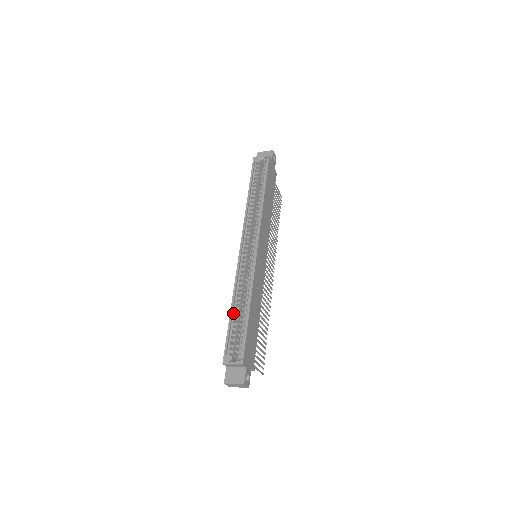
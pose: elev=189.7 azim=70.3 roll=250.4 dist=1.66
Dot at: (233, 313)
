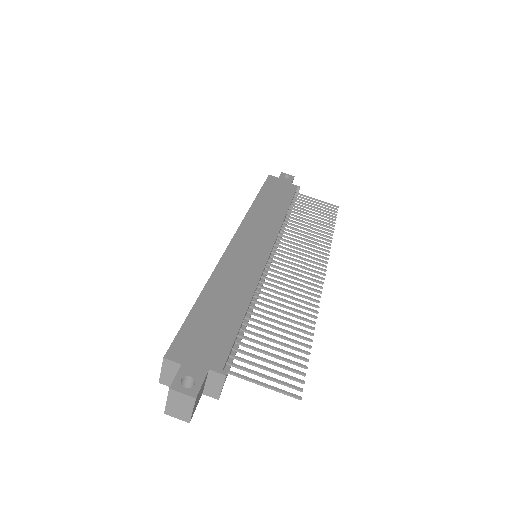
Dot at: occluded
